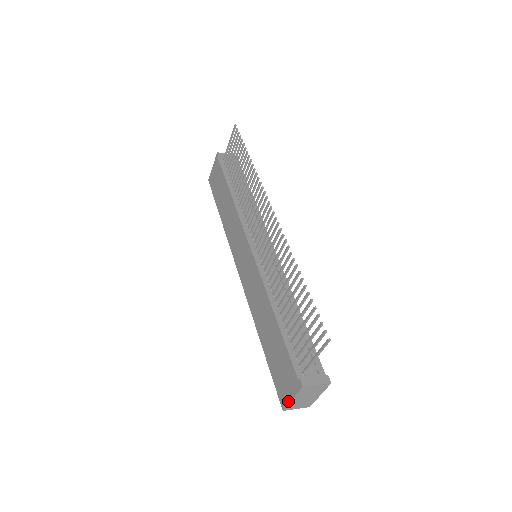
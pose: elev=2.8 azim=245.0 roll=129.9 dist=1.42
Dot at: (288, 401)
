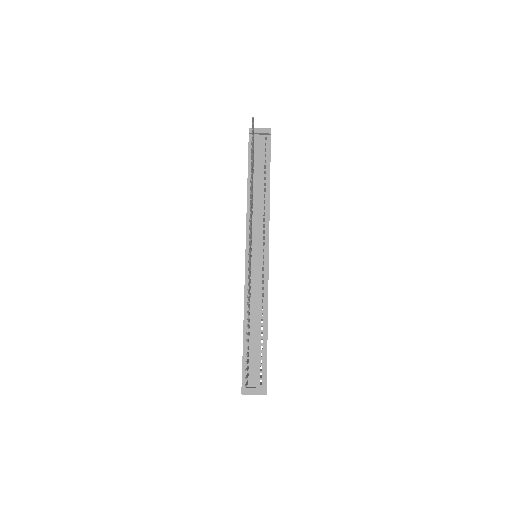
Dot at: occluded
